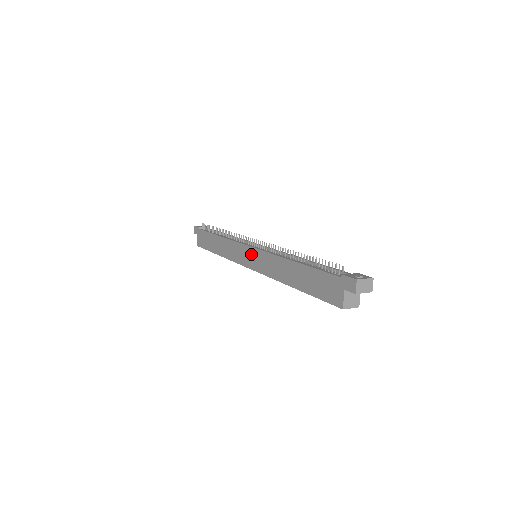
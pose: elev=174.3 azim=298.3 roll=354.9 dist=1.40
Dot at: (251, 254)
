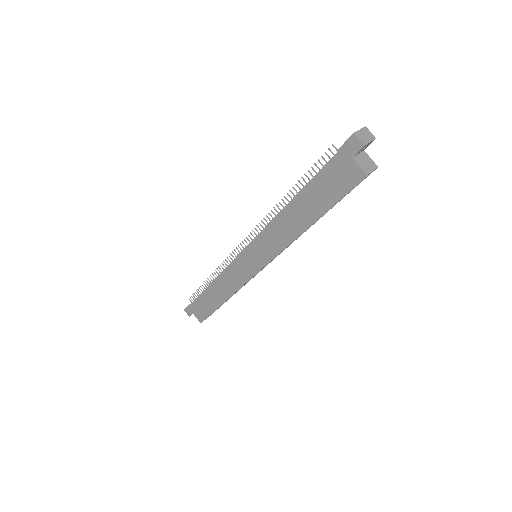
Dot at: (250, 256)
